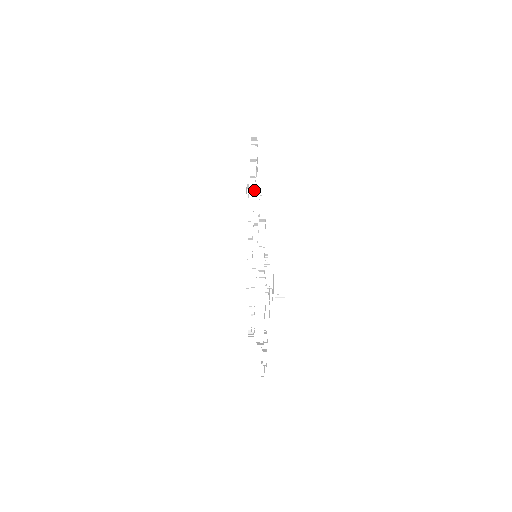
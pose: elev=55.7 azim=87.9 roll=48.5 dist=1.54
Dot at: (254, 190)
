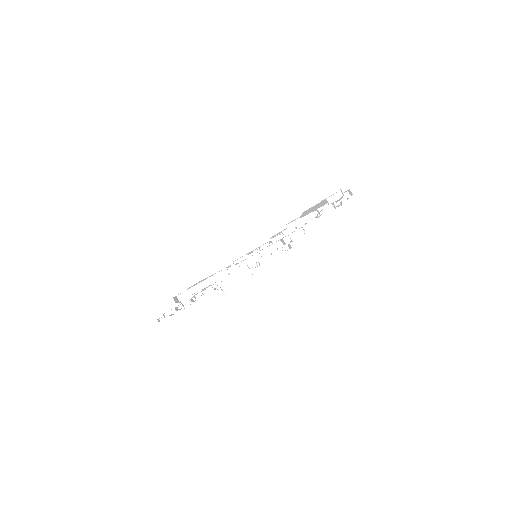
Dot at: (308, 220)
